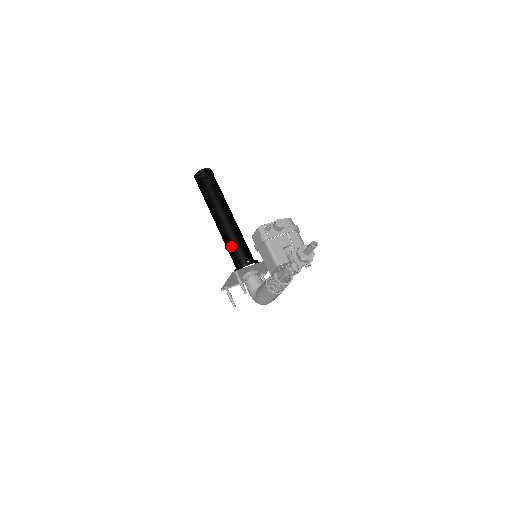
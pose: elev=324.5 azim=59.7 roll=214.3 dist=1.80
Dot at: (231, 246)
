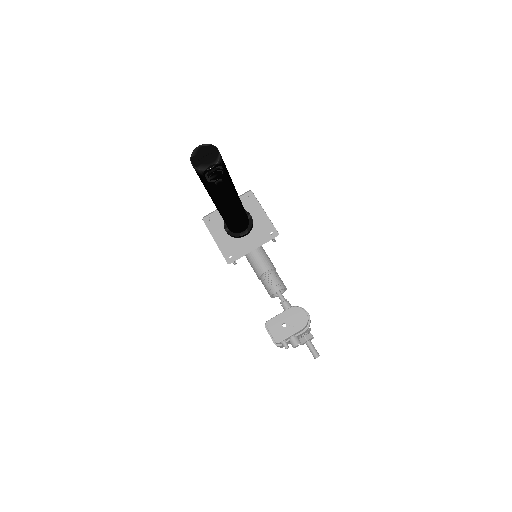
Dot at: (228, 223)
